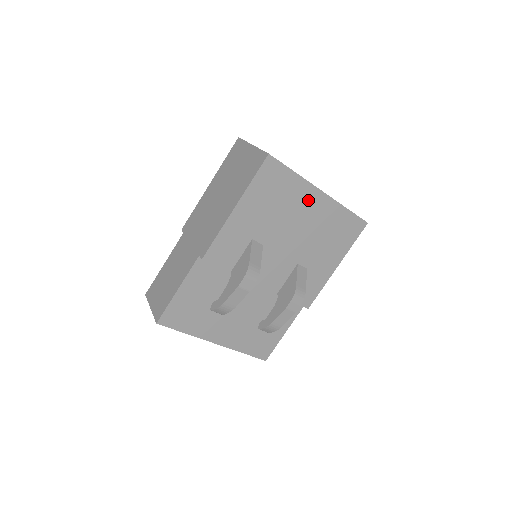
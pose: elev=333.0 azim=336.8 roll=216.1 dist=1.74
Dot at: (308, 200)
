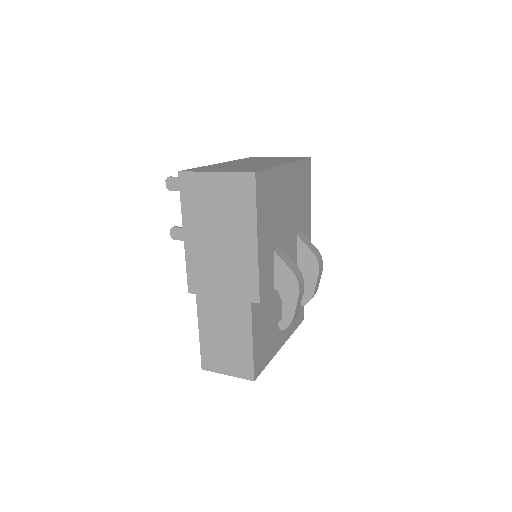
Dot at: (284, 181)
